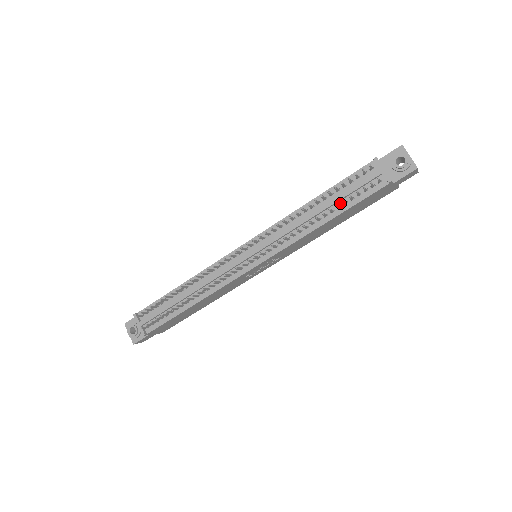
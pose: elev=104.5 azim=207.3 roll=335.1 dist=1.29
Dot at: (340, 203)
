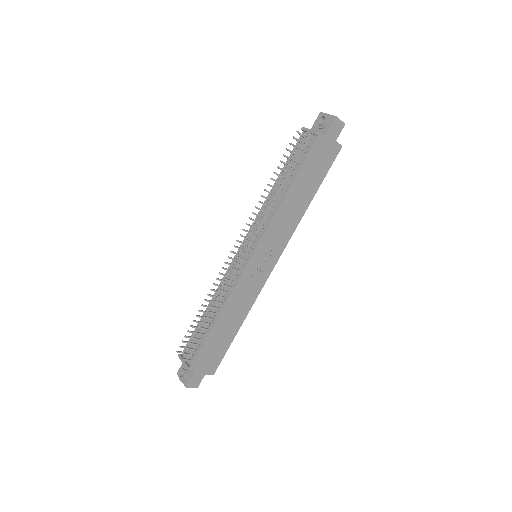
Dot at: (292, 172)
